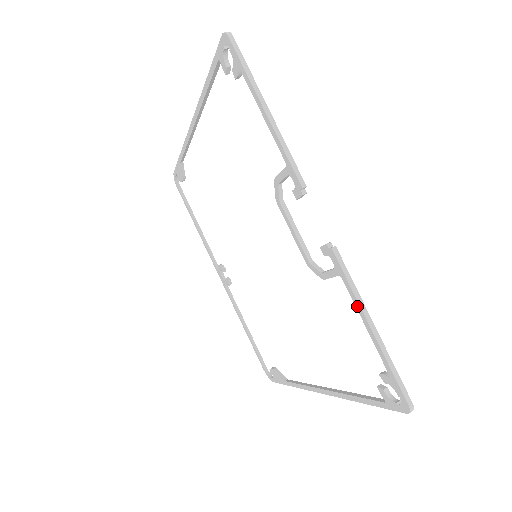
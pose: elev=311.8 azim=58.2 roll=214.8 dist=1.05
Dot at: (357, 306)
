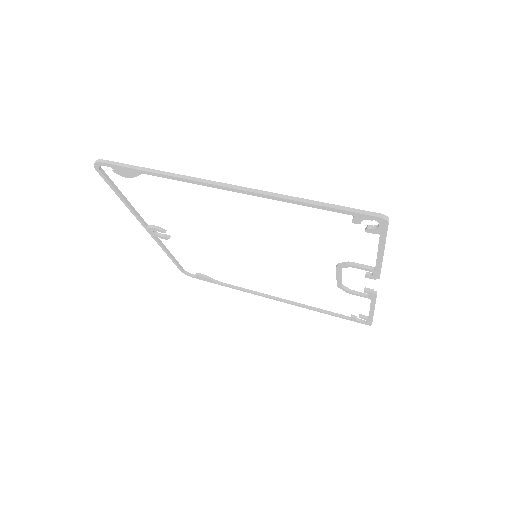
Dot at: (372, 307)
